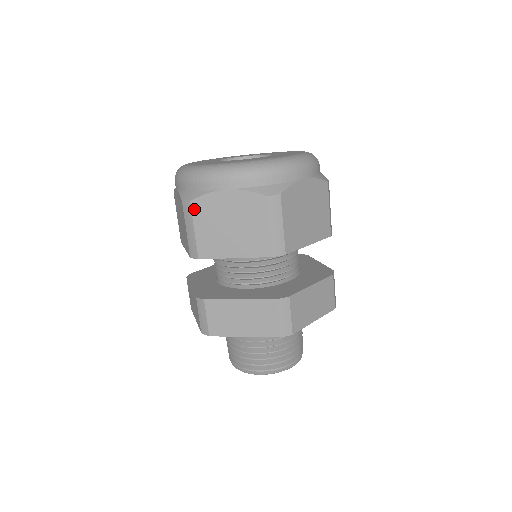
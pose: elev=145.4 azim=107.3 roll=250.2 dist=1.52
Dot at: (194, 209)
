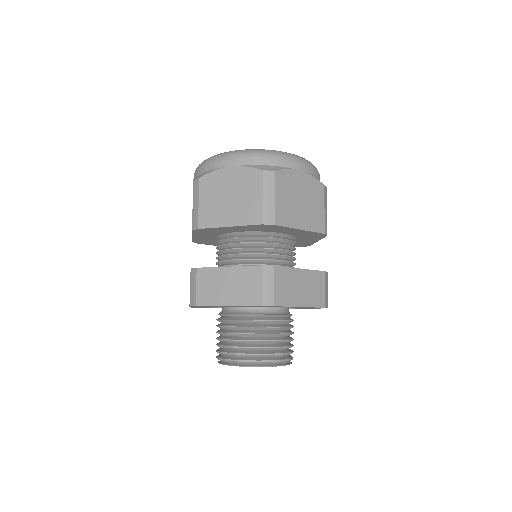
Dot at: (277, 179)
